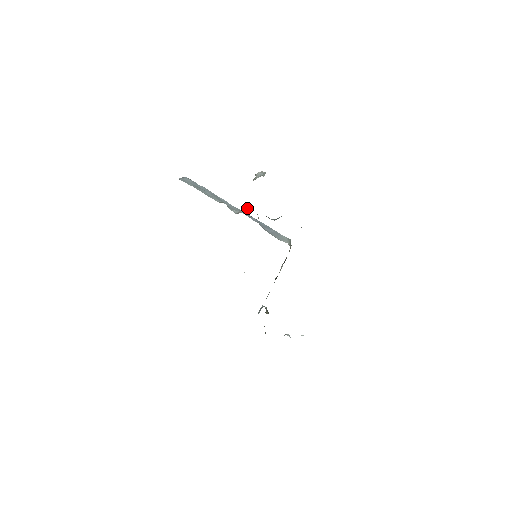
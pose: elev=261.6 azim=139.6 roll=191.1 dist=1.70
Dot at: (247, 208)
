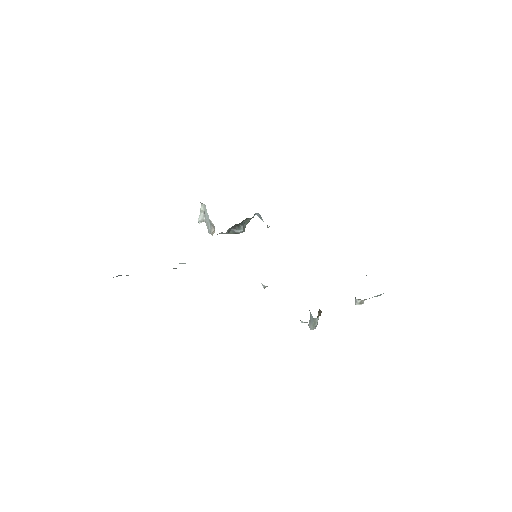
Dot at: occluded
